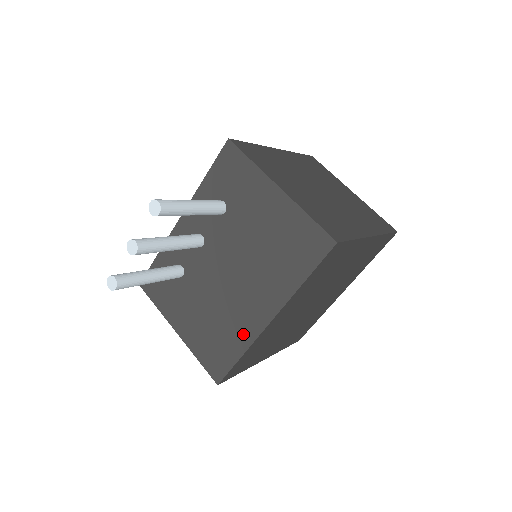
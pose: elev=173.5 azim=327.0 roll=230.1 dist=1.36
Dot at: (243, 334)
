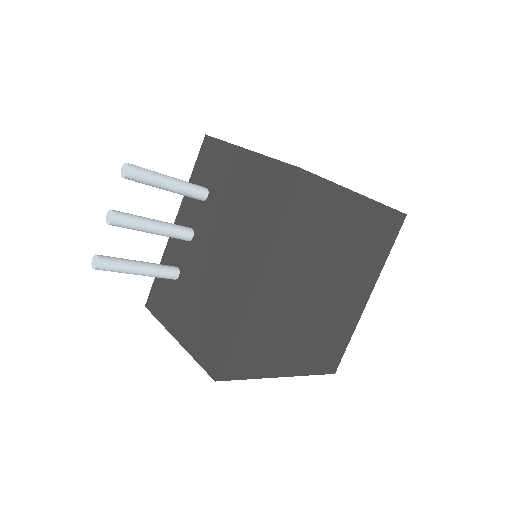
Dot at: (232, 308)
